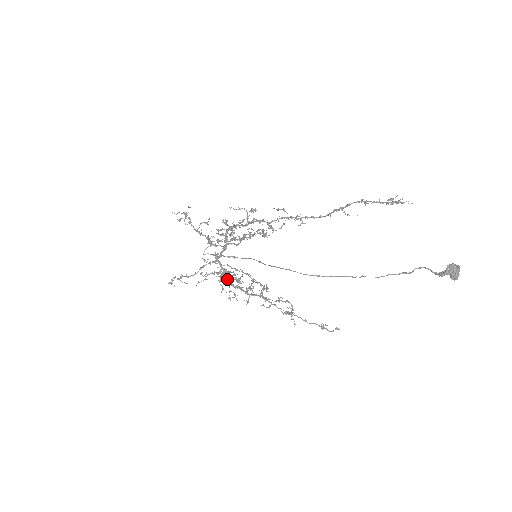
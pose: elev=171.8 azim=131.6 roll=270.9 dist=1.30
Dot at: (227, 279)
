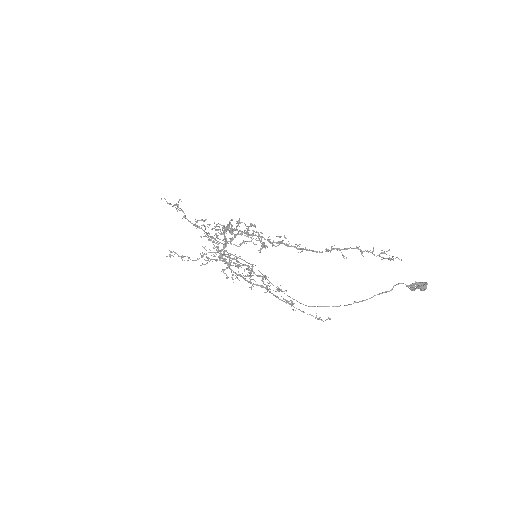
Dot at: (228, 265)
